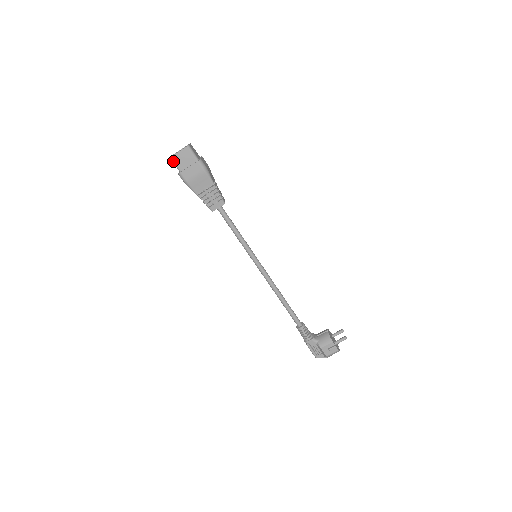
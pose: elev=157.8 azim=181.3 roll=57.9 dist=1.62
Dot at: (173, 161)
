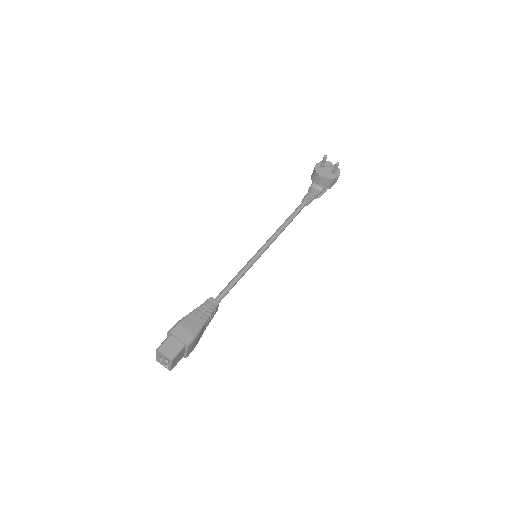
Dot at: occluded
